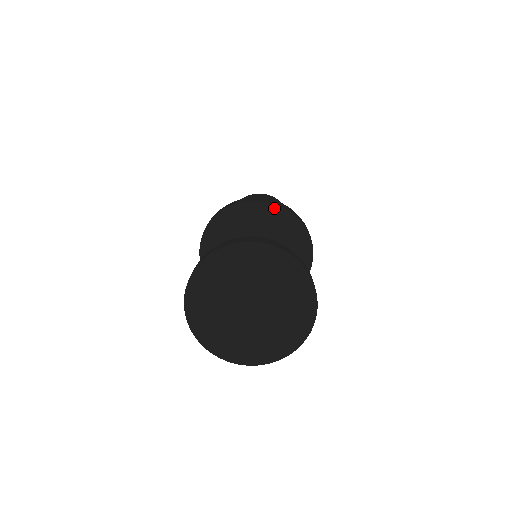
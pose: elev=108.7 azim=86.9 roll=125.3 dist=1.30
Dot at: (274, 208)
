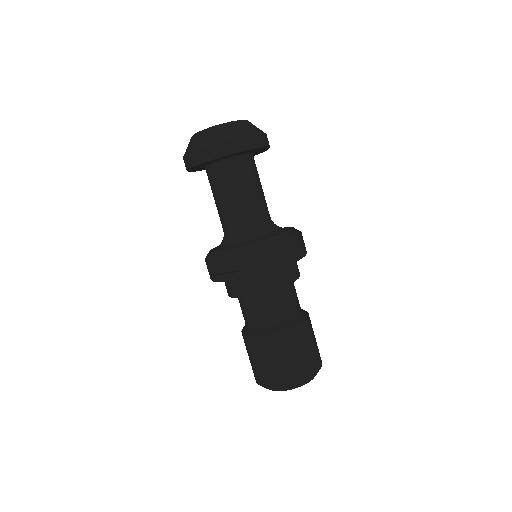
Dot at: occluded
